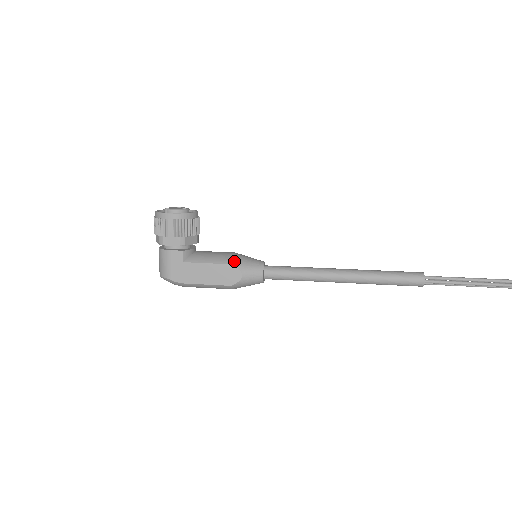
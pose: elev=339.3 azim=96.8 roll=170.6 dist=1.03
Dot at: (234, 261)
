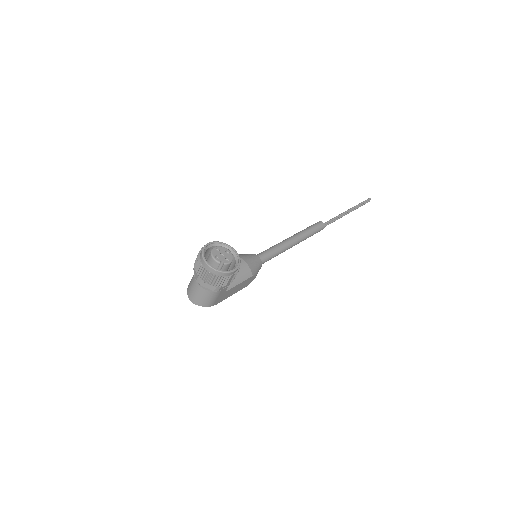
Dot at: (253, 272)
